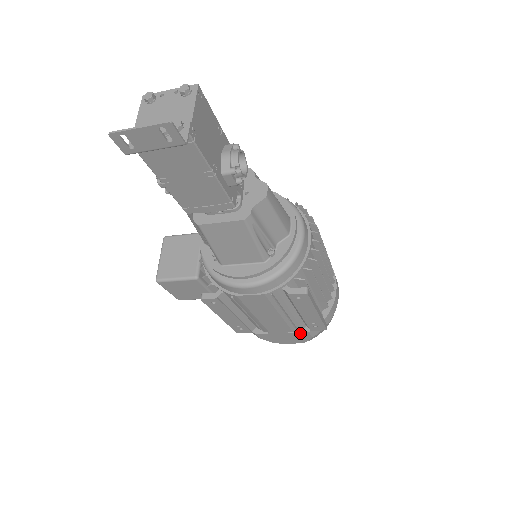
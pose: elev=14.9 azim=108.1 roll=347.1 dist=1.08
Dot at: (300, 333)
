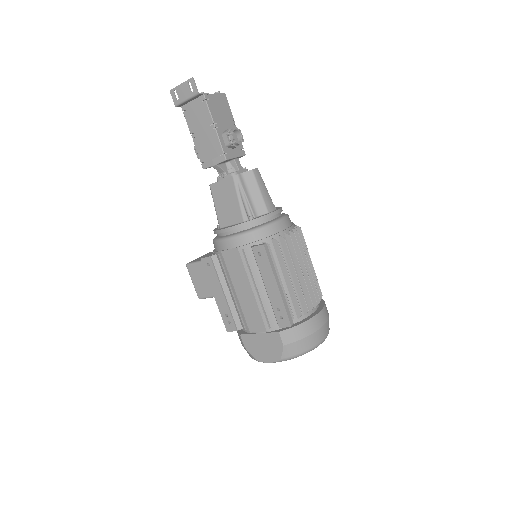
Dot at: (273, 334)
